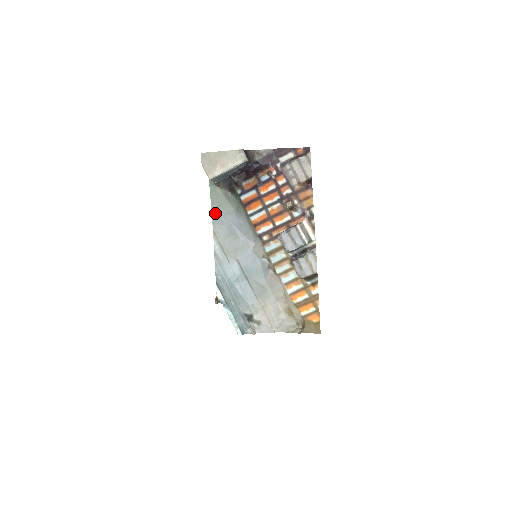
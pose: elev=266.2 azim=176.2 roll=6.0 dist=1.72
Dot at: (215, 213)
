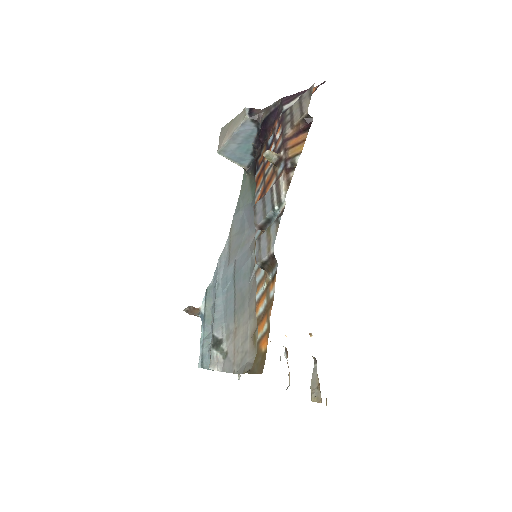
Dot at: (238, 206)
